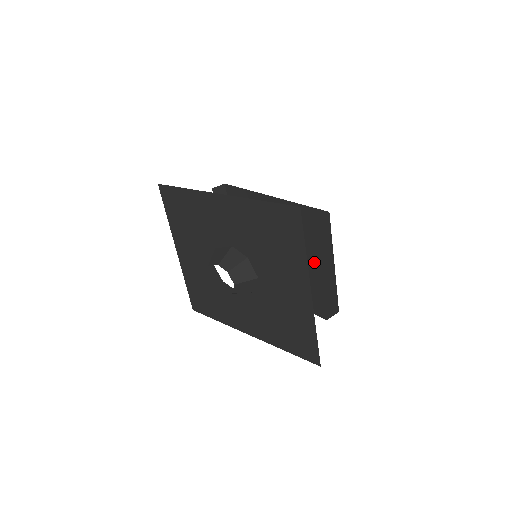
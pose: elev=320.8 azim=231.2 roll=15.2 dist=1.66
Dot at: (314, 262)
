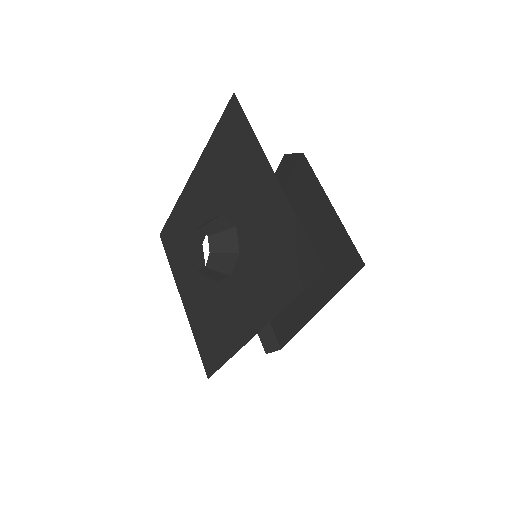
Dot at: (320, 233)
